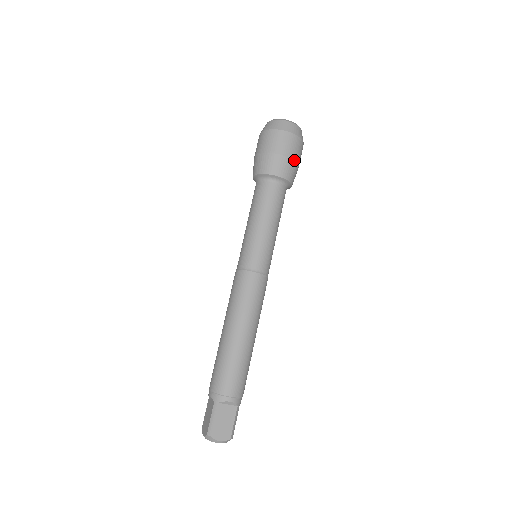
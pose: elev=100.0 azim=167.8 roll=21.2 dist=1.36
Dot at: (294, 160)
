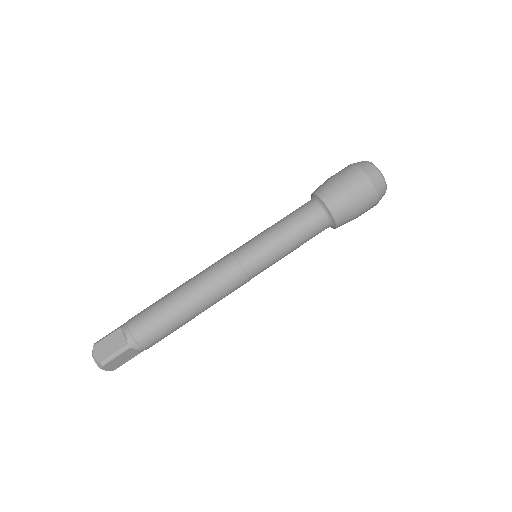
Dot at: (347, 193)
